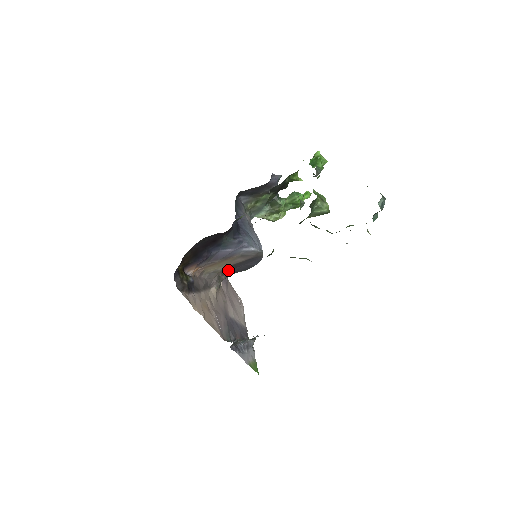
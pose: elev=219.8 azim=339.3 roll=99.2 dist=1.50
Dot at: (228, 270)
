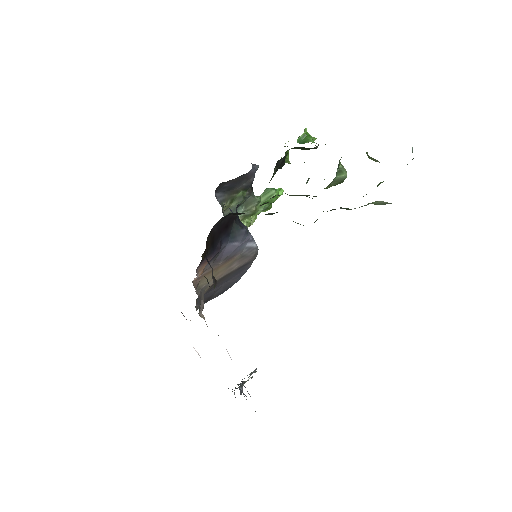
Dot at: (206, 293)
